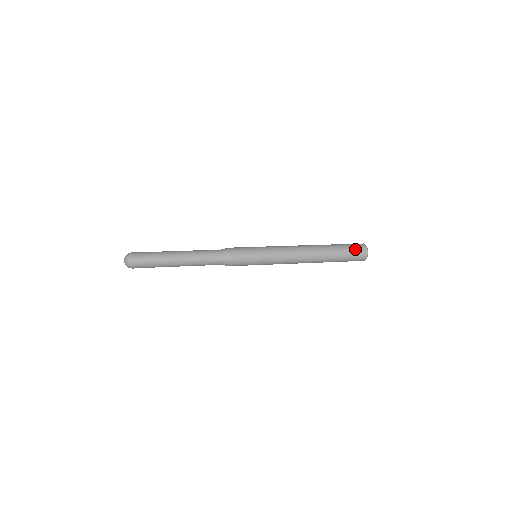
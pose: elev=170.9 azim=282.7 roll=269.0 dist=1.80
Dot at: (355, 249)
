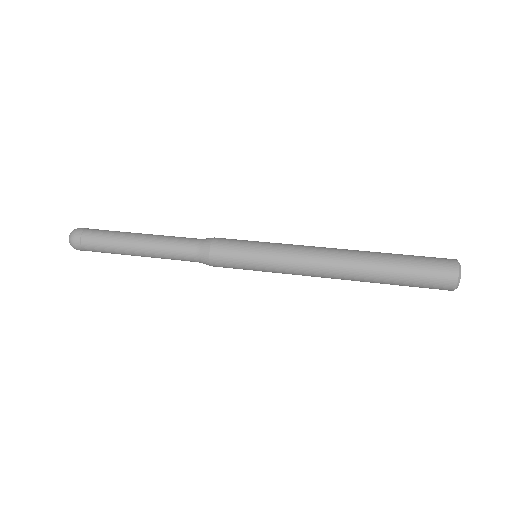
Dot at: (433, 274)
